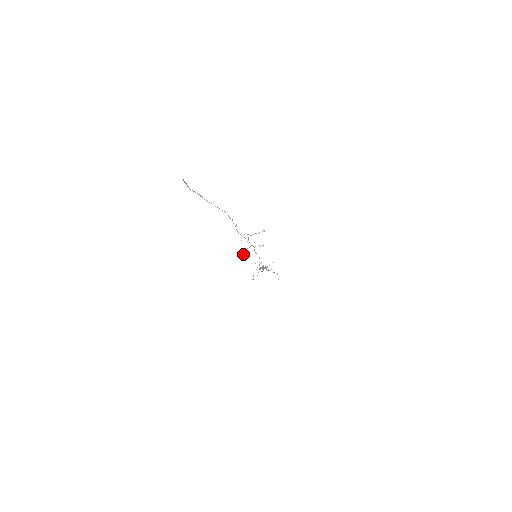
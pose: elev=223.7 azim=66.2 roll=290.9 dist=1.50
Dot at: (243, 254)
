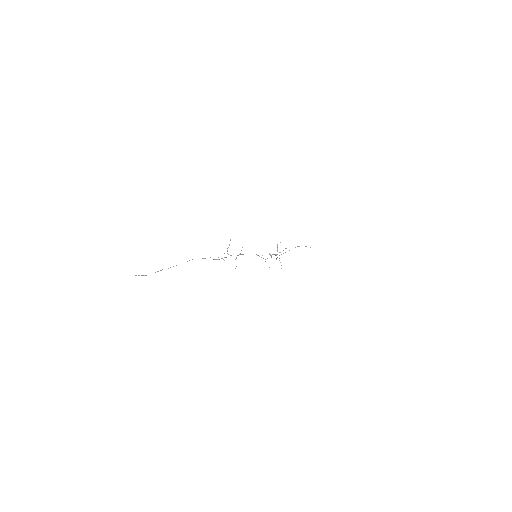
Dot at: occluded
